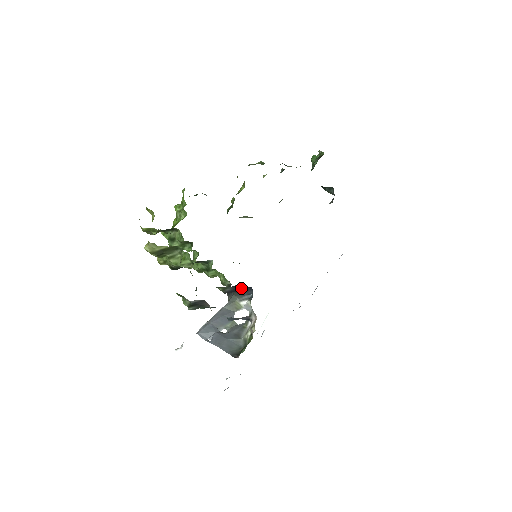
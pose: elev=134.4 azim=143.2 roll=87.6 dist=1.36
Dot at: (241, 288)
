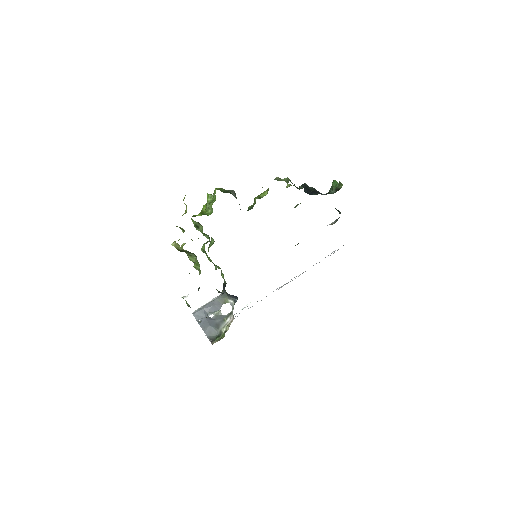
Dot at: occluded
